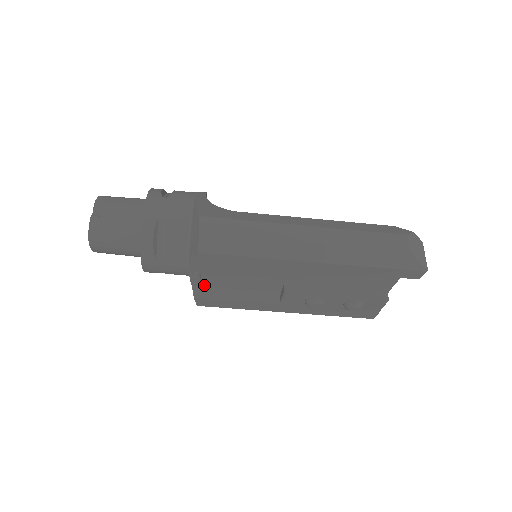
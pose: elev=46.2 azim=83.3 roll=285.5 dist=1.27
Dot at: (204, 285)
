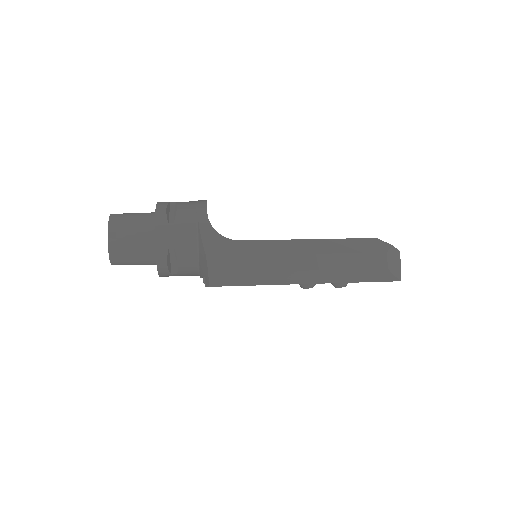
Dot at: occluded
